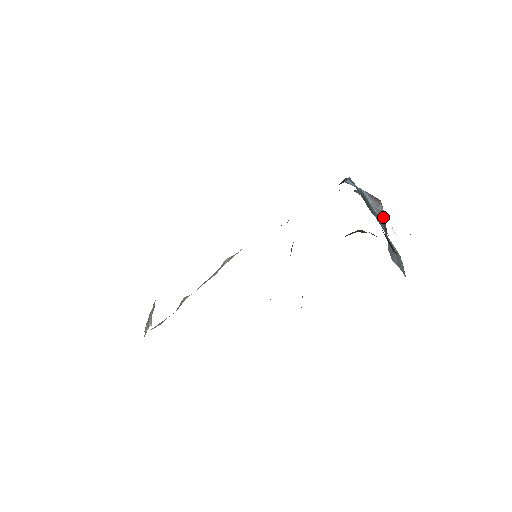
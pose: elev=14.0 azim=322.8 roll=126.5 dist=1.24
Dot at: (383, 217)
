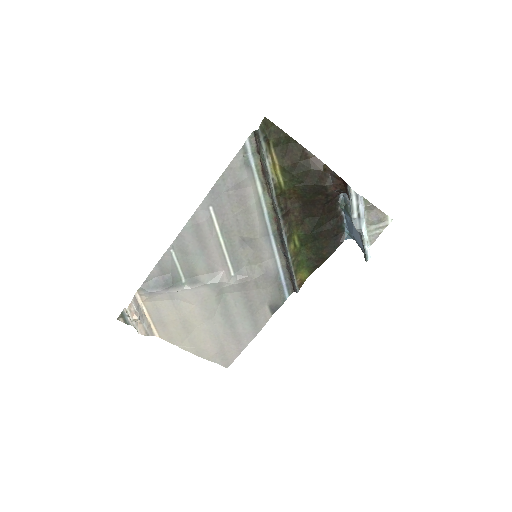
Dot at: occluded
